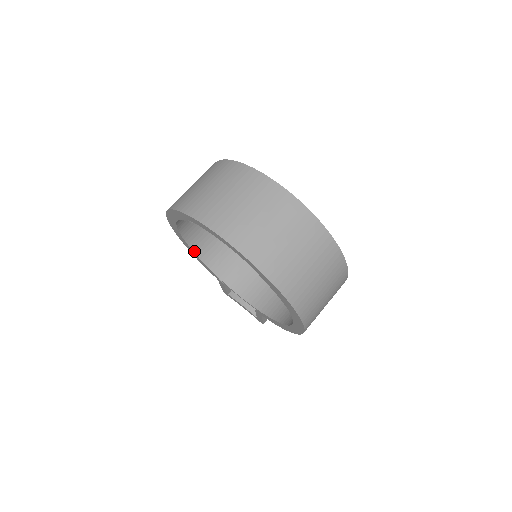
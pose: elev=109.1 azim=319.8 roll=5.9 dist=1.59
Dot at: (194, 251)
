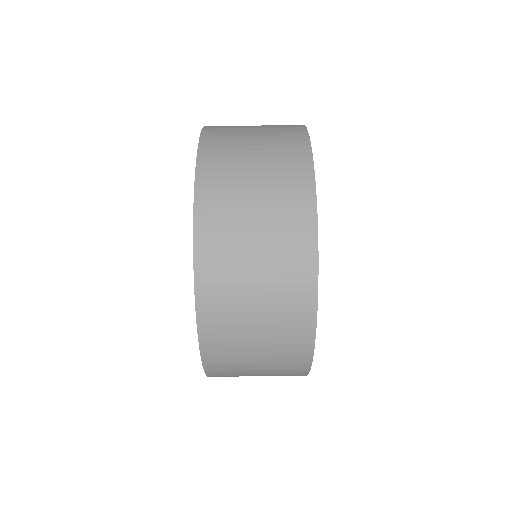
Dot at: occluded
